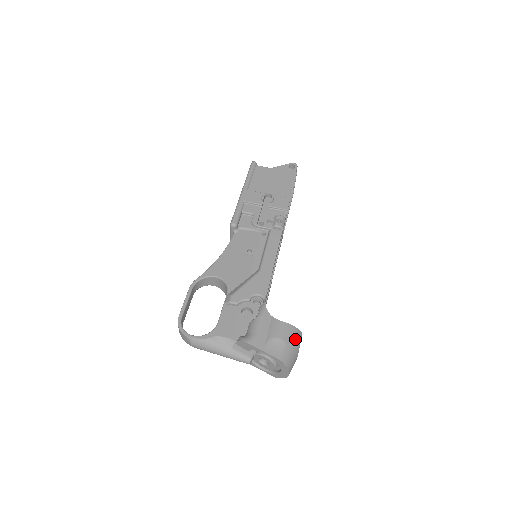
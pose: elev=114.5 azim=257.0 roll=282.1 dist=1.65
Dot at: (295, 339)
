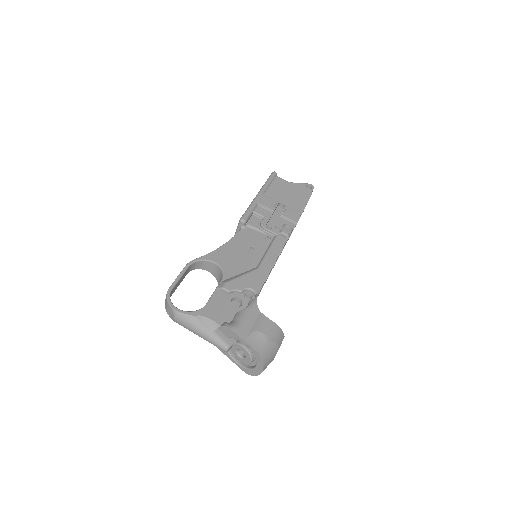
Dot at: (277, 339)
